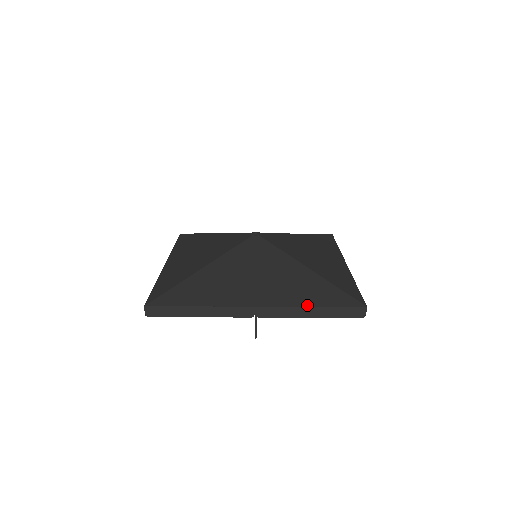
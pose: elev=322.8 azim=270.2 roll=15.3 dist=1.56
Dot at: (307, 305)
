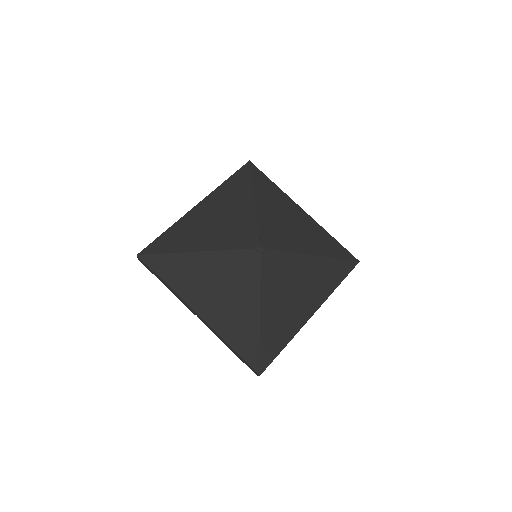
Dot at: (227, 341)
